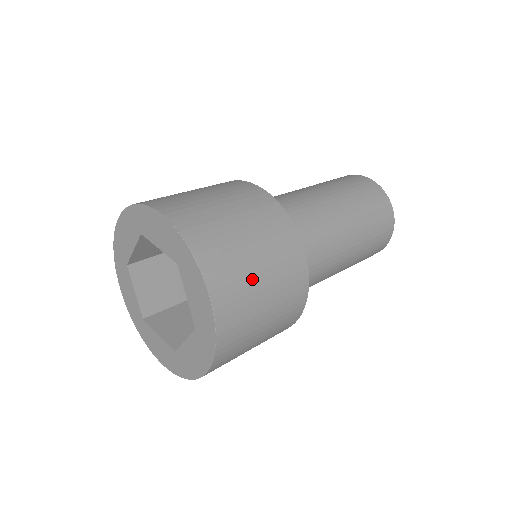
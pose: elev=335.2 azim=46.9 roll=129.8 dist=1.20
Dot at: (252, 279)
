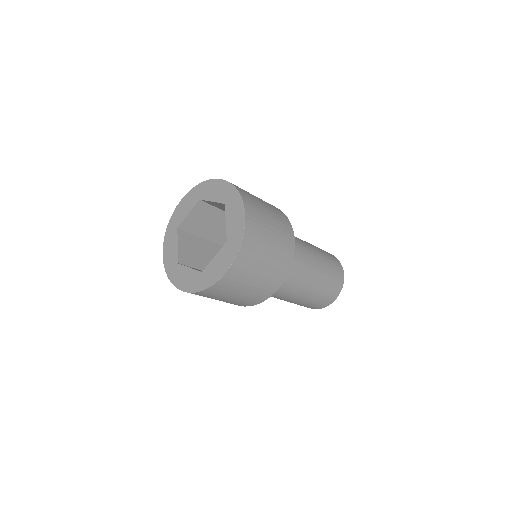
Dot at: occluded
